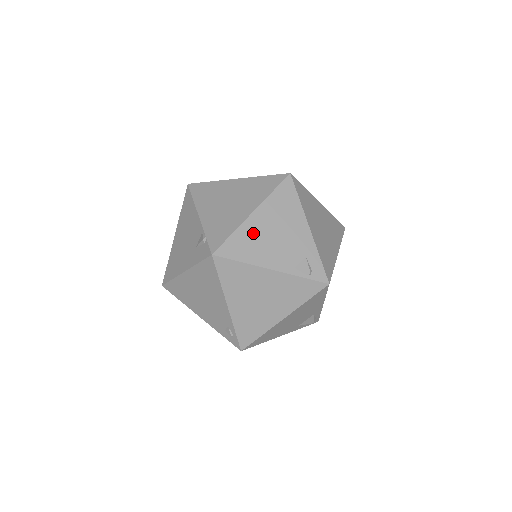
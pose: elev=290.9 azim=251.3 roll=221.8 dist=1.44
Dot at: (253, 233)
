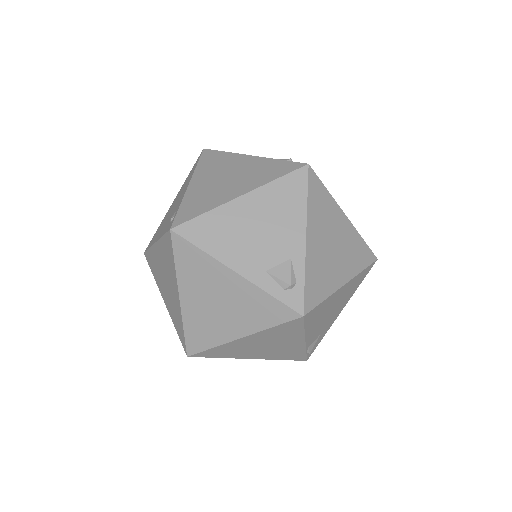
Dot at: occluded
